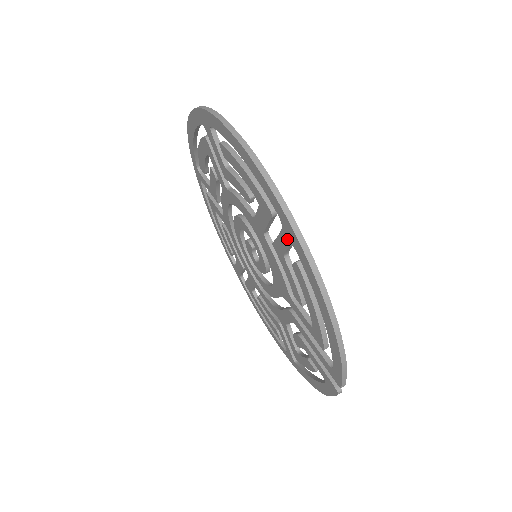
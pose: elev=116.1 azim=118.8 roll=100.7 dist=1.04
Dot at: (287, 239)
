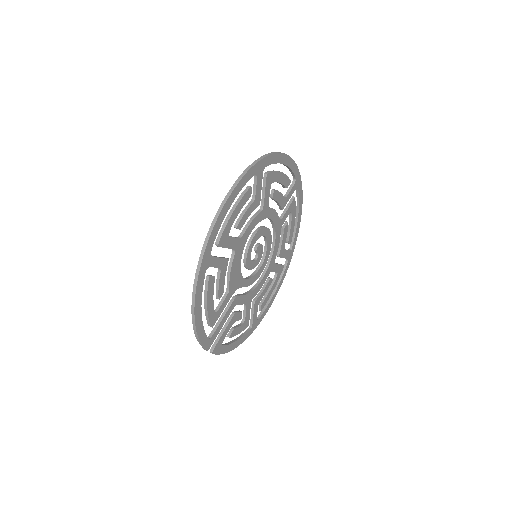
Dot at: (208, 262)
